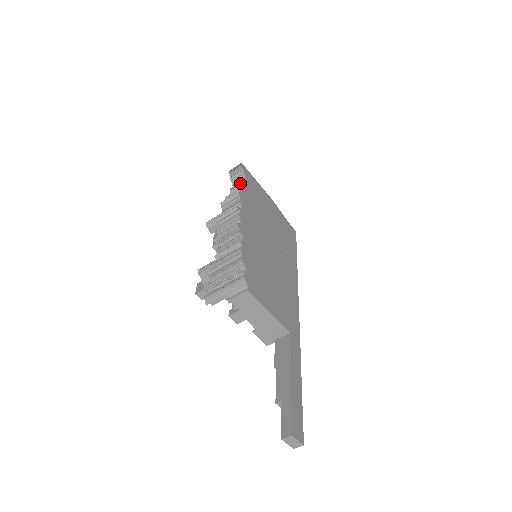
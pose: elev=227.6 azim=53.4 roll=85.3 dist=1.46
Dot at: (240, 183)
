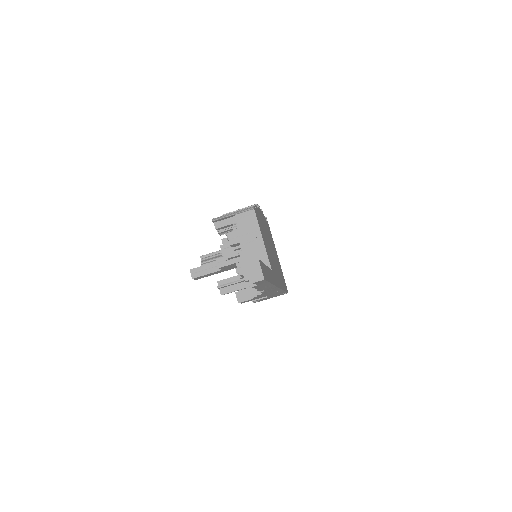
Dot at: occluded
